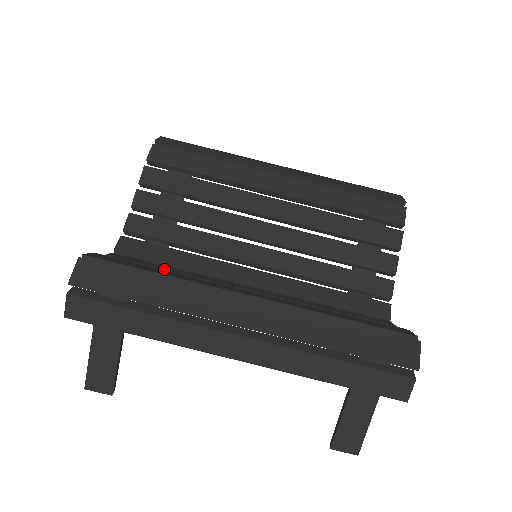
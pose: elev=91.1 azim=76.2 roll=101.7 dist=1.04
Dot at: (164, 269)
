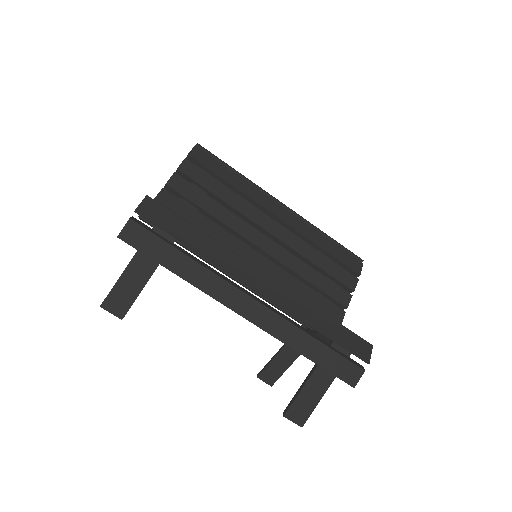
Dot at: occluded
